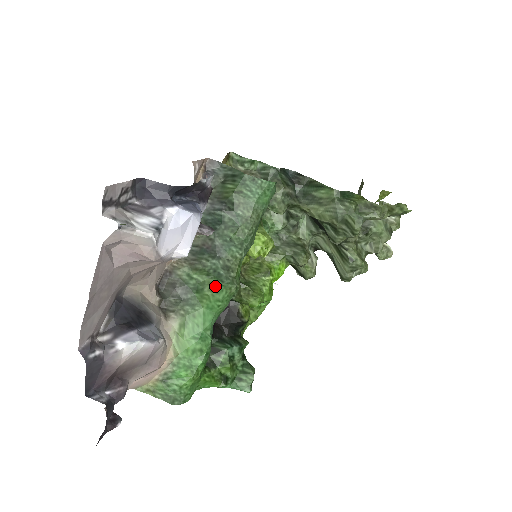
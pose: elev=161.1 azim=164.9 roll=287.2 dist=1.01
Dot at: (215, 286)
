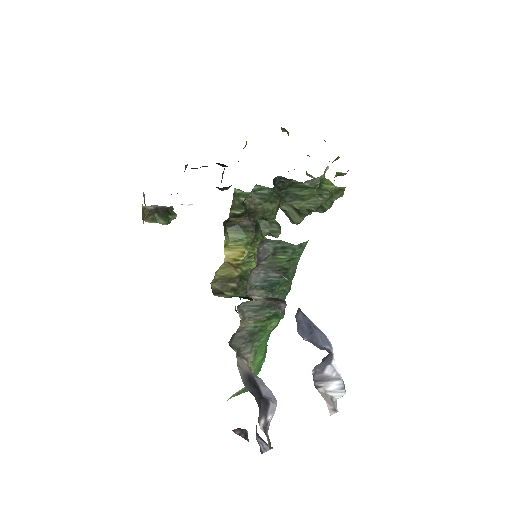
Dot at: (276, 323)
